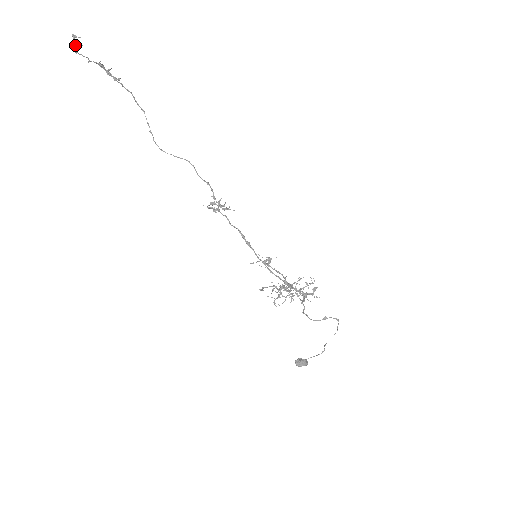
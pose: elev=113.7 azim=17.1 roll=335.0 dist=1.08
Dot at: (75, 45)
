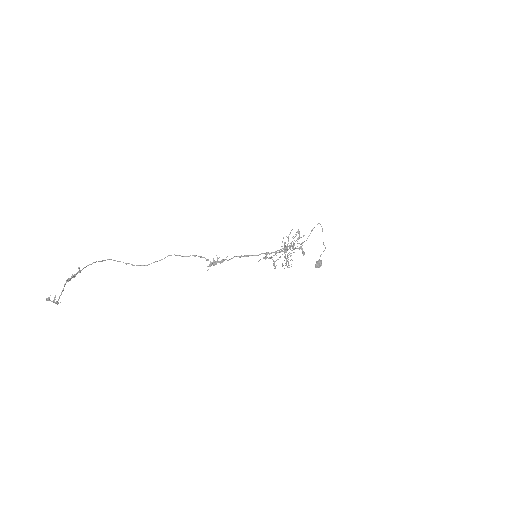
Dot at: (55, 302)
